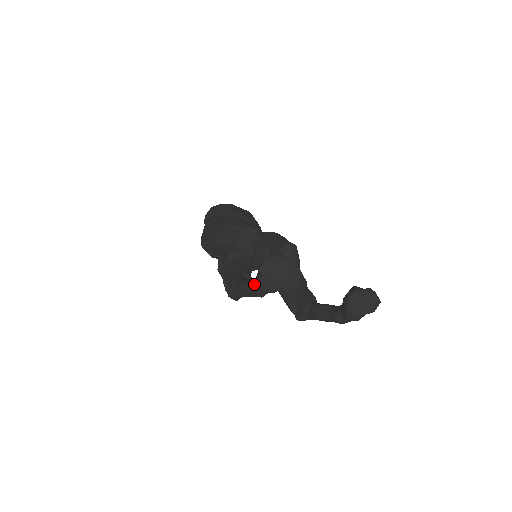
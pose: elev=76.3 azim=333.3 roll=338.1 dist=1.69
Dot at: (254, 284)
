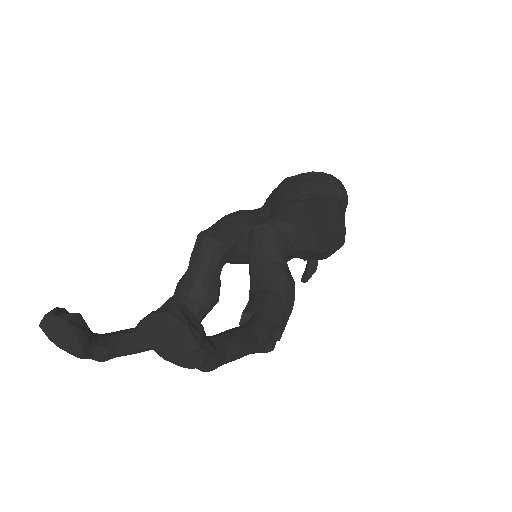
Dot at: occluded
